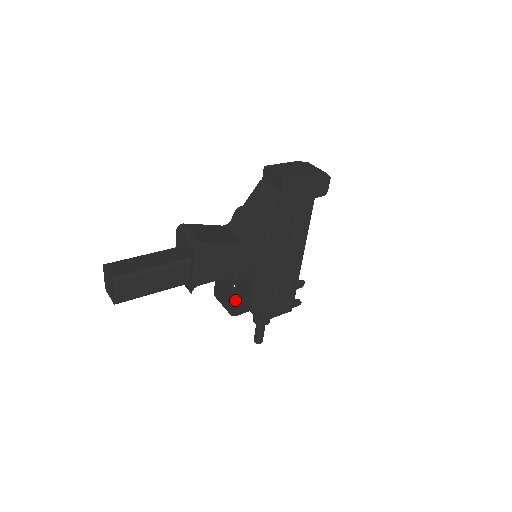
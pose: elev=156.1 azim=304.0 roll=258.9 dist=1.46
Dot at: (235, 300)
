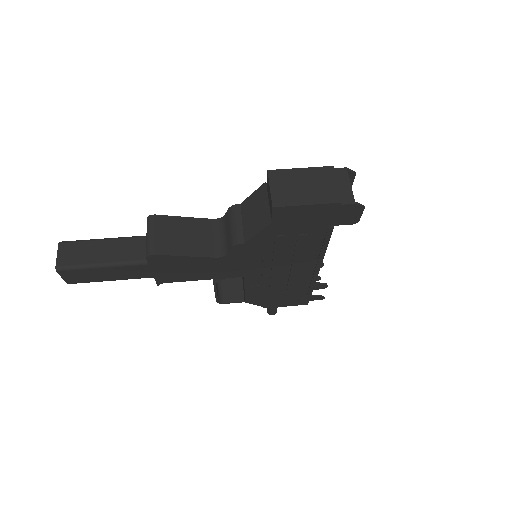
Dot at: (235, 281)
